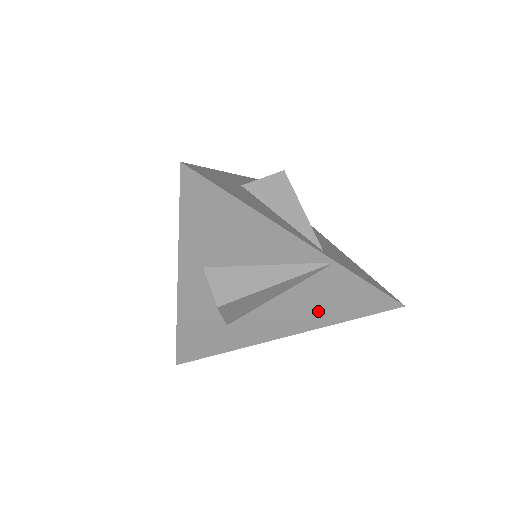
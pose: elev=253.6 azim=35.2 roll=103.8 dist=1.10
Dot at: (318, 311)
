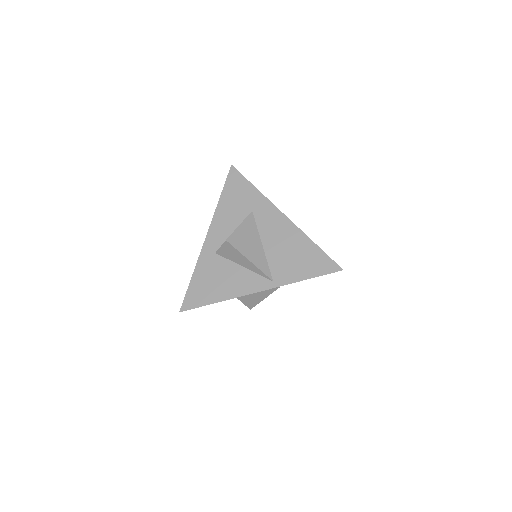
Dot at: occluded
